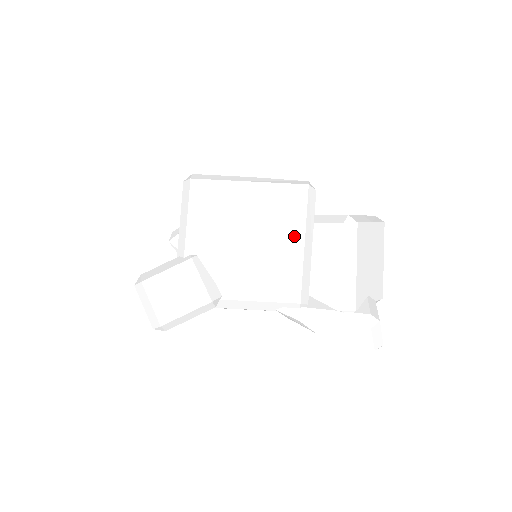
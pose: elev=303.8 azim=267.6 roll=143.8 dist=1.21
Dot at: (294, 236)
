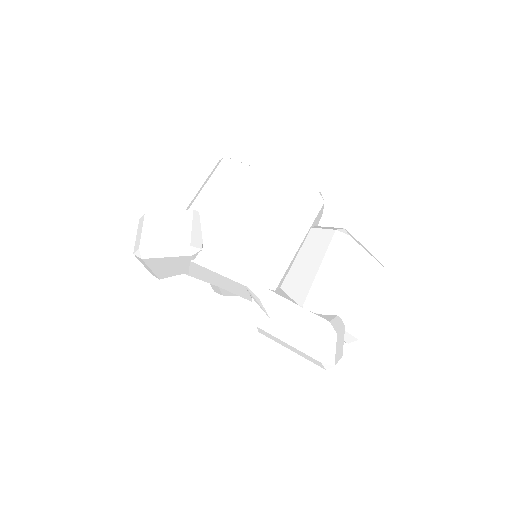
Dot at: (287, 225)
